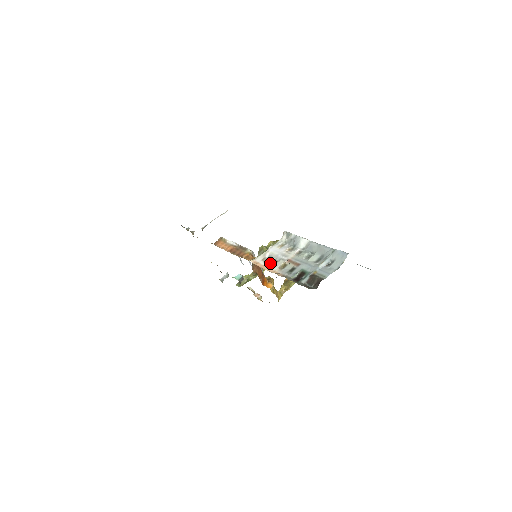
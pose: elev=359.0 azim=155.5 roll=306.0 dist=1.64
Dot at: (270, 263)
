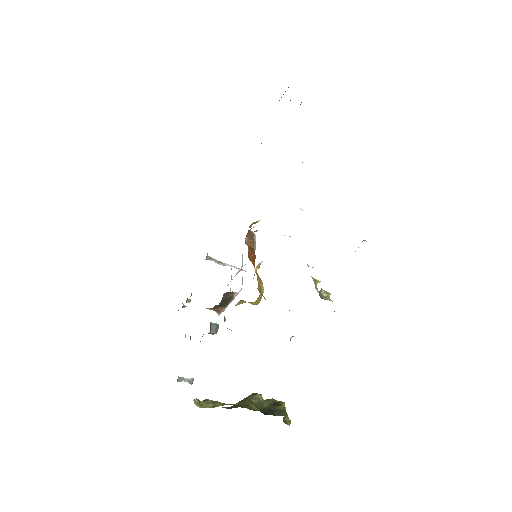
Dot at: occluded
